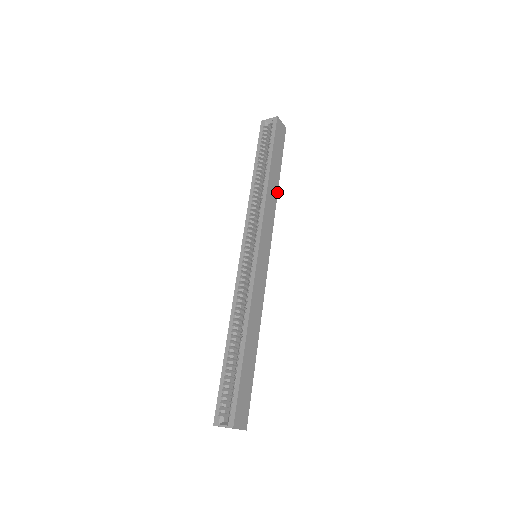
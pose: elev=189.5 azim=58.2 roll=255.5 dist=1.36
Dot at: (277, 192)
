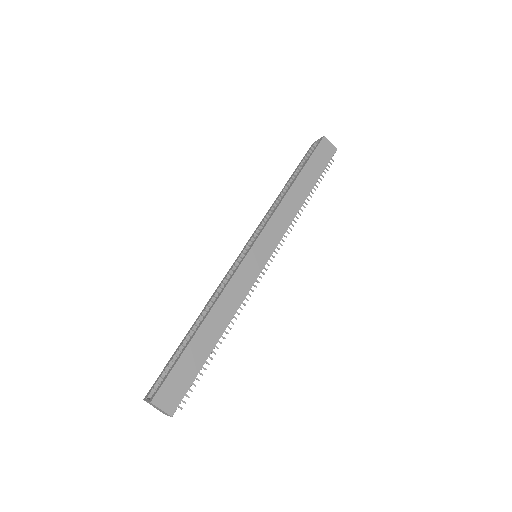
Dot at: (303, 203)
